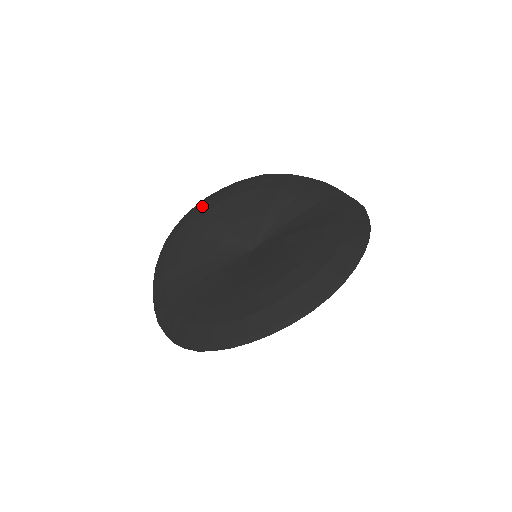
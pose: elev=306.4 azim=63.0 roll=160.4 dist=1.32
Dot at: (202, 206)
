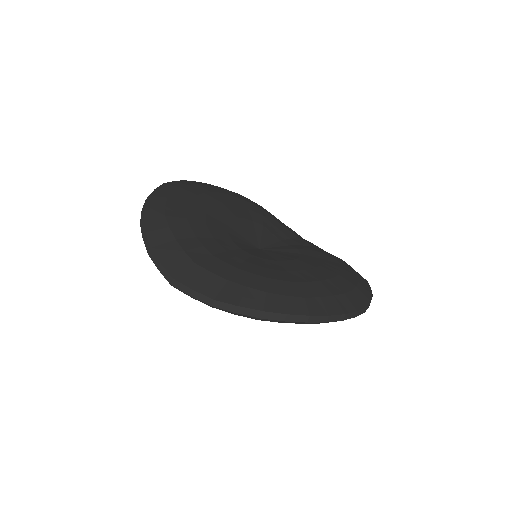
Dot at: (191, 185)
